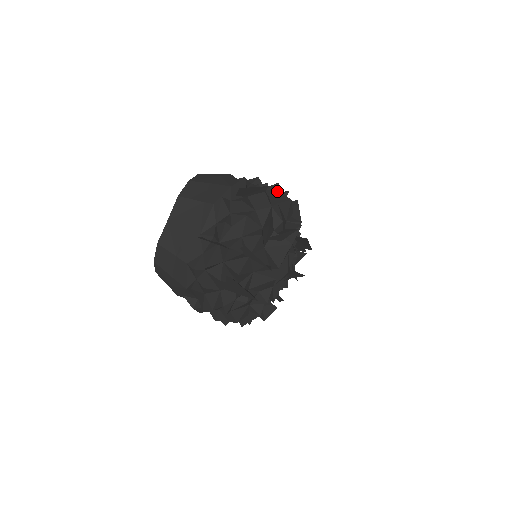
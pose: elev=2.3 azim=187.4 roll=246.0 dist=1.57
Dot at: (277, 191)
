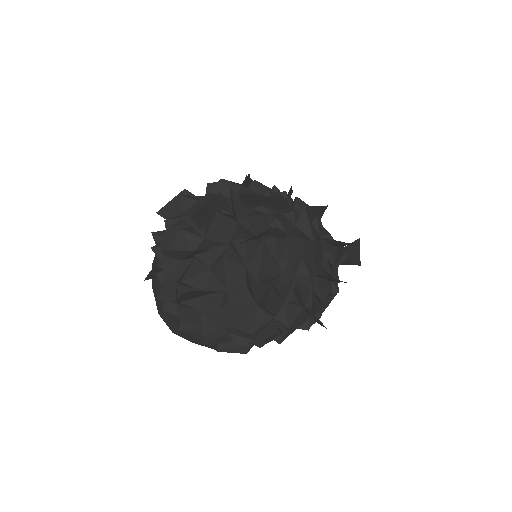
Dot at: (213, 185)
